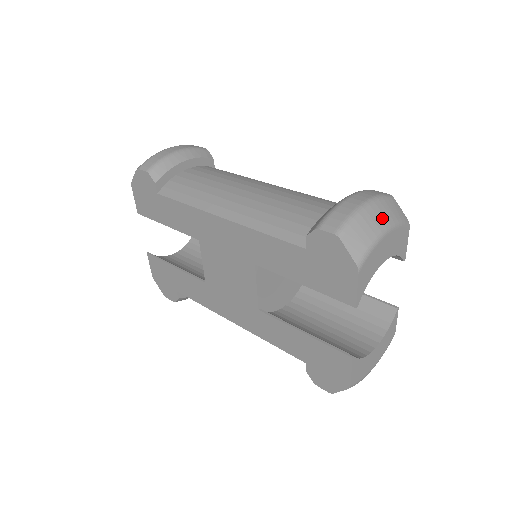
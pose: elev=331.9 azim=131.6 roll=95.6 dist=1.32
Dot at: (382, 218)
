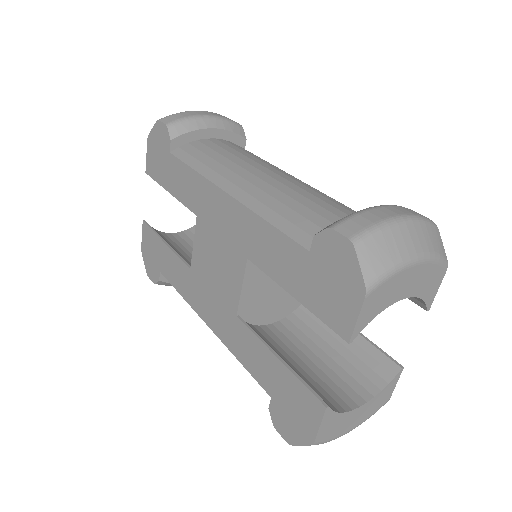
Dot at: (416, 242)
